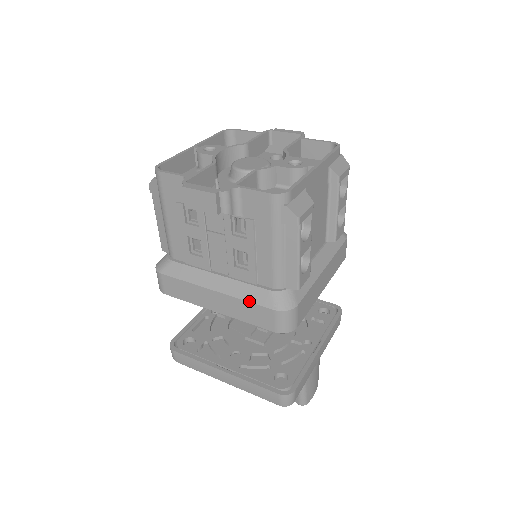
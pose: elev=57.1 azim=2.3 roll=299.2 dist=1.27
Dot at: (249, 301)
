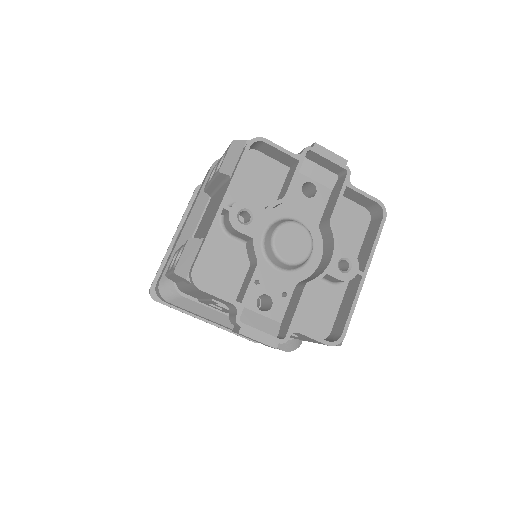
Dot at: occluded
